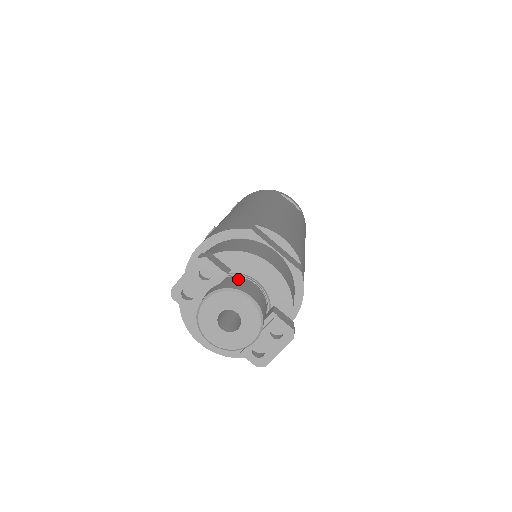
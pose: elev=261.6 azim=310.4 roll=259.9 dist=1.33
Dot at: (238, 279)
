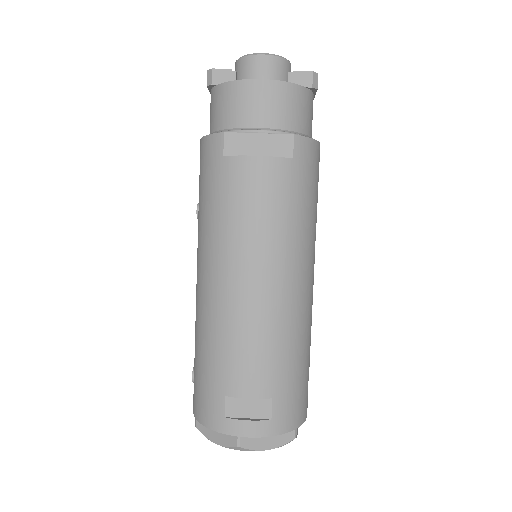
Dot at: occluded
